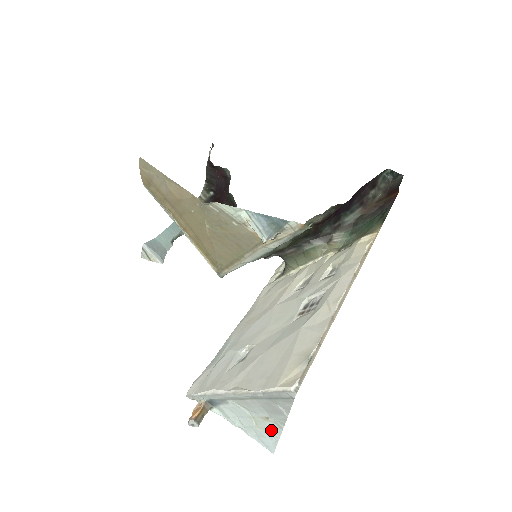
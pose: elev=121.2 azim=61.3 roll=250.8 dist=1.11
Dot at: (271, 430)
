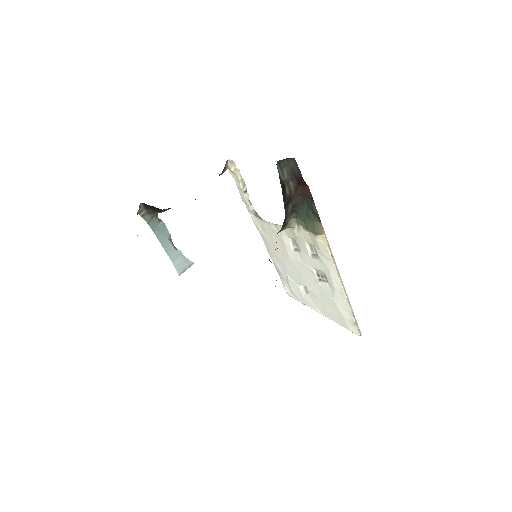
Dot at: occluded
